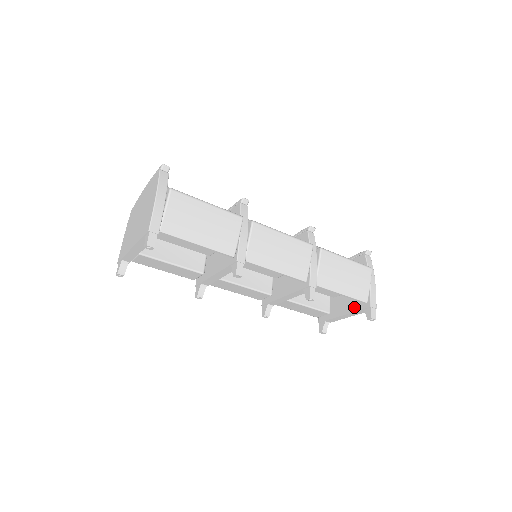
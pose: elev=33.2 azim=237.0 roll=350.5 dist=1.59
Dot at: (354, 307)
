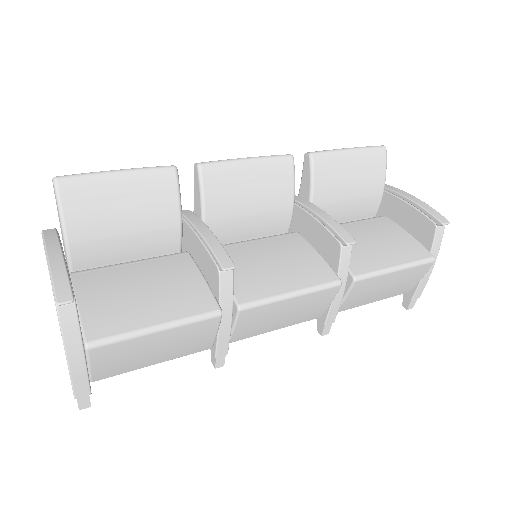
Dot at: occluded
